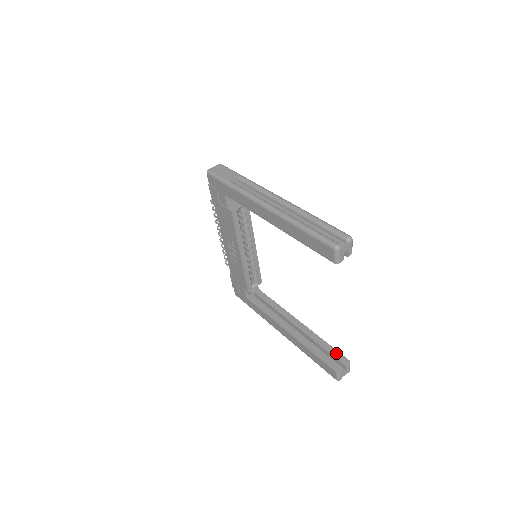
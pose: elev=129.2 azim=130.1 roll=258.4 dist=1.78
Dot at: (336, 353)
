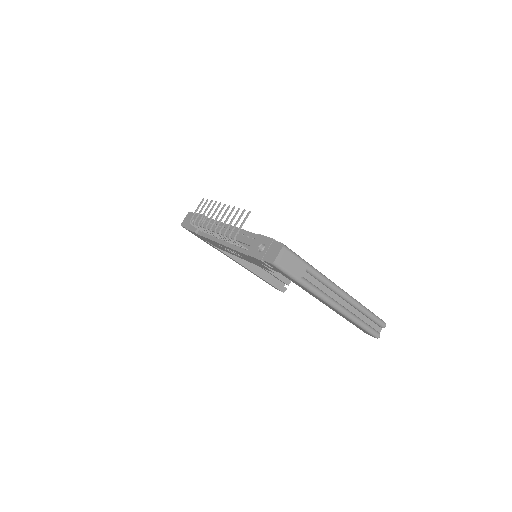
Dot at: (282, 277)
